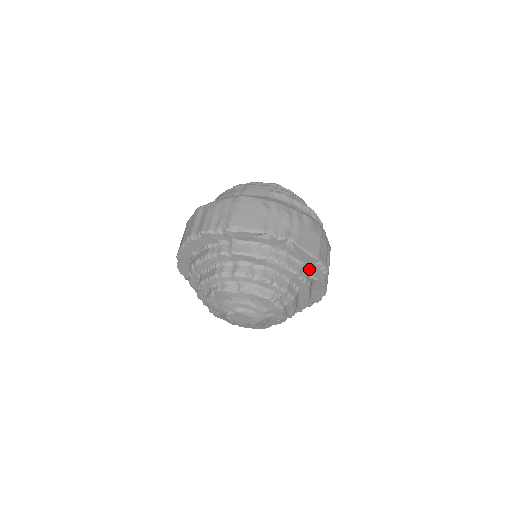
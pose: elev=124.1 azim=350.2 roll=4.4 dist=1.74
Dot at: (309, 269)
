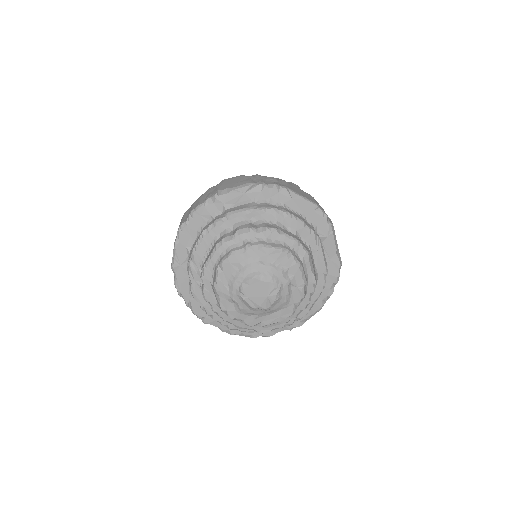
Dot at: (312, 223)
